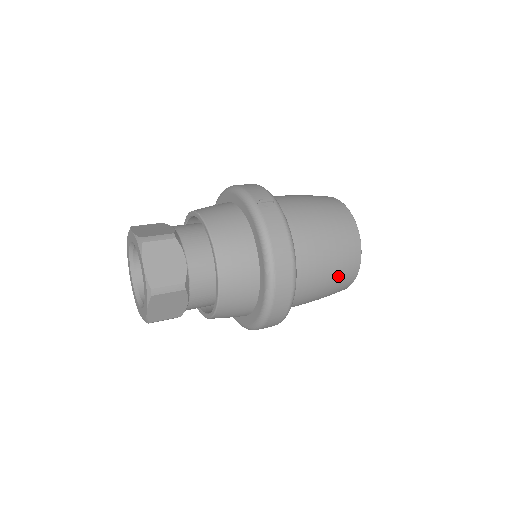
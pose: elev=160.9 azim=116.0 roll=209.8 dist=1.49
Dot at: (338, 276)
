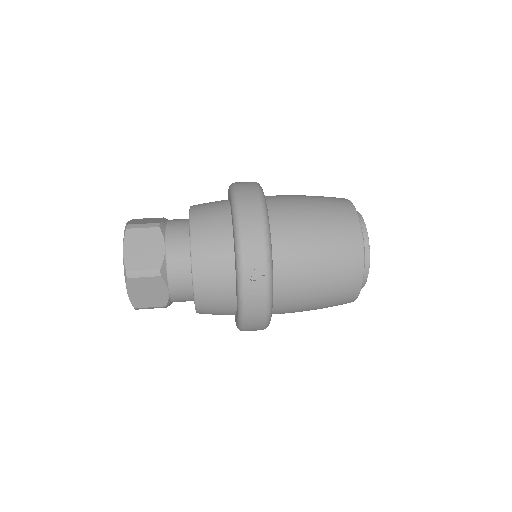
Dot at: occluded
